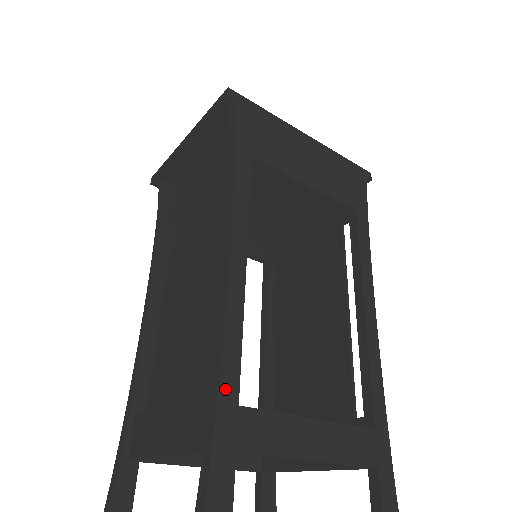
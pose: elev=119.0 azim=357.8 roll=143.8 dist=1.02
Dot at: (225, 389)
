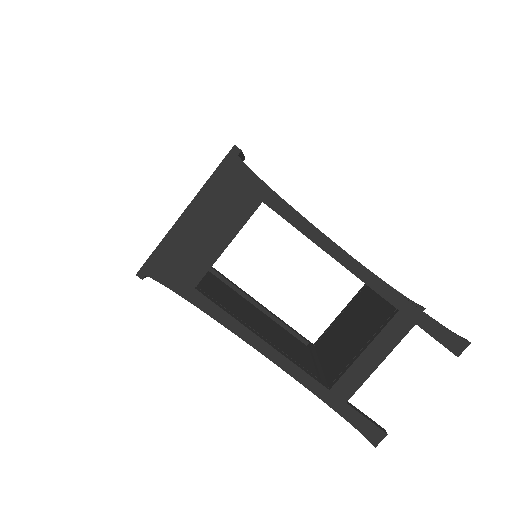
Dot at: (318, 393)
